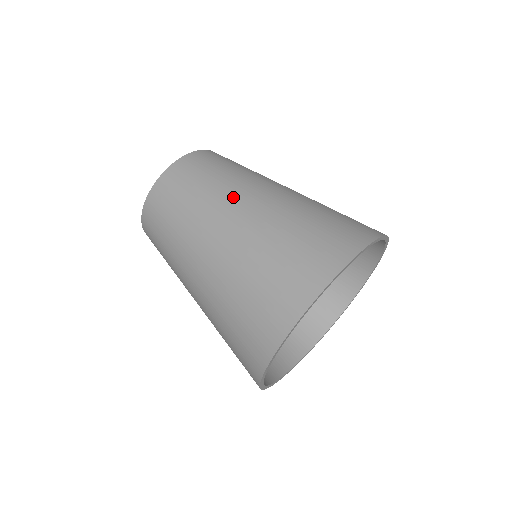
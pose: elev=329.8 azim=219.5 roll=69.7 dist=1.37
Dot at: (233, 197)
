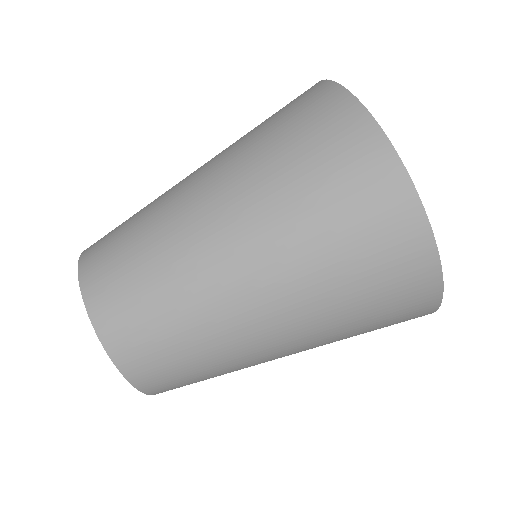
Dot at: (175, 188)
